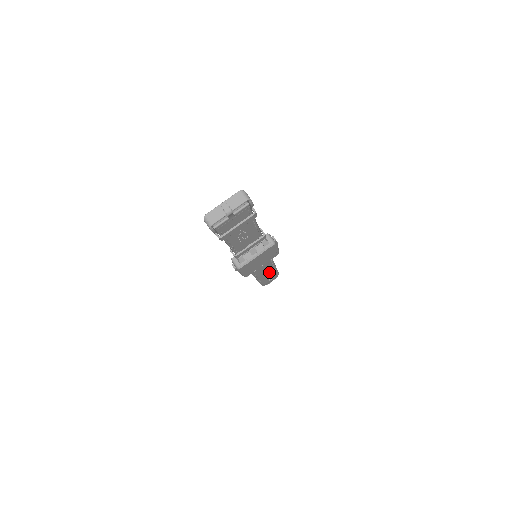
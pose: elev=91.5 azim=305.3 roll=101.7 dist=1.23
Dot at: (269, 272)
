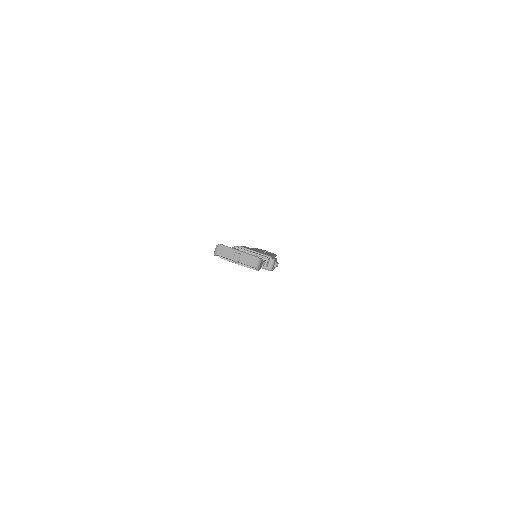
Dot at: occluded
